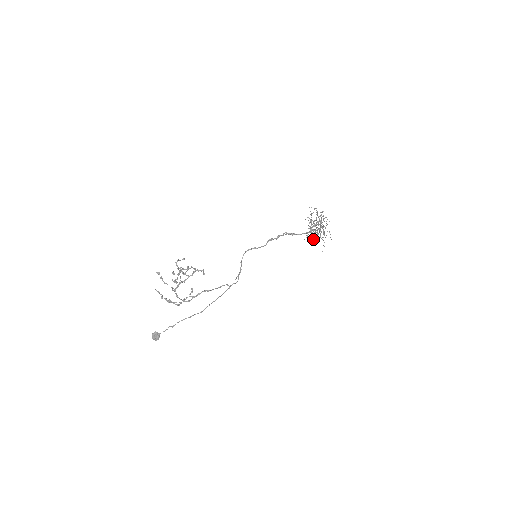
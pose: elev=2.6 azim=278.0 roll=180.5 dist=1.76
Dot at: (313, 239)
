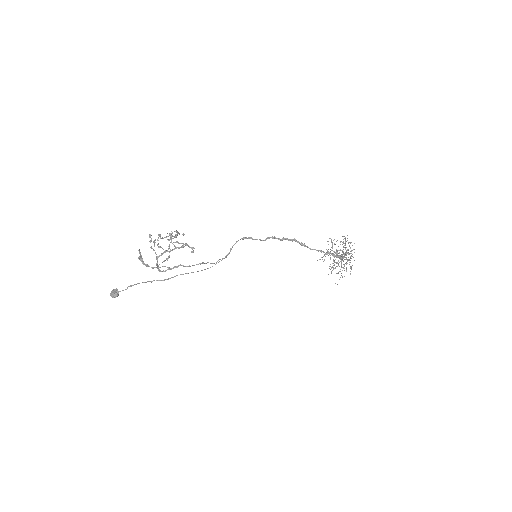
Dot at: occluded
